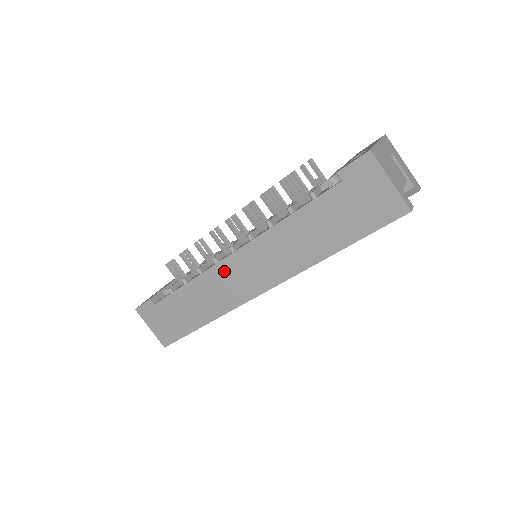
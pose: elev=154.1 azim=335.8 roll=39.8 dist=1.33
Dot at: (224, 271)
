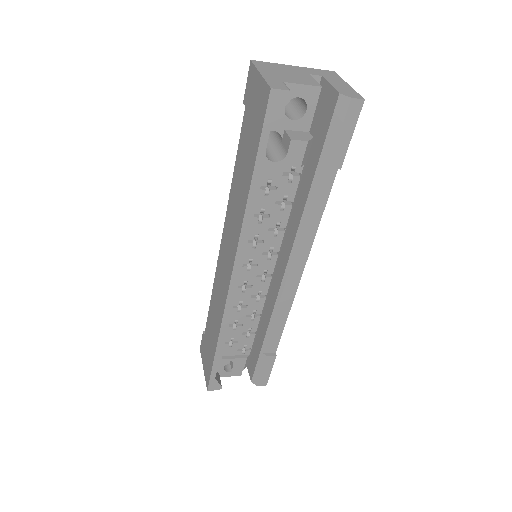
Dot at: (219, 268)
